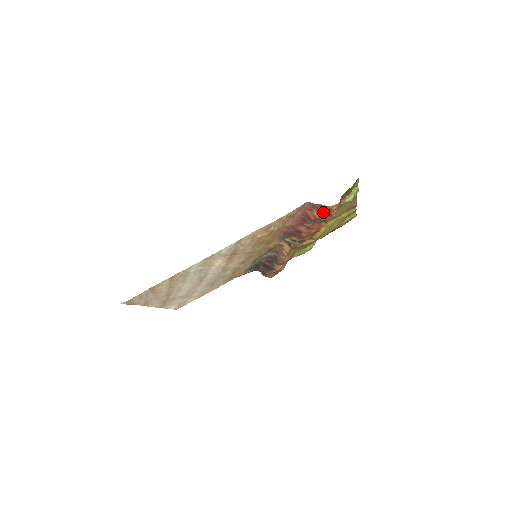
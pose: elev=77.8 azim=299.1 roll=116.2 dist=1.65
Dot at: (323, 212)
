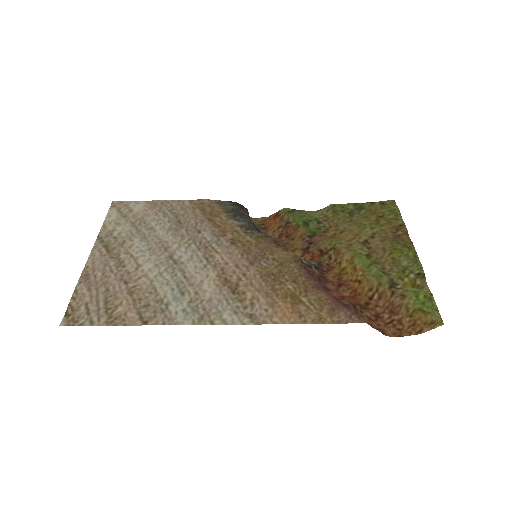
Dot at: occluded
